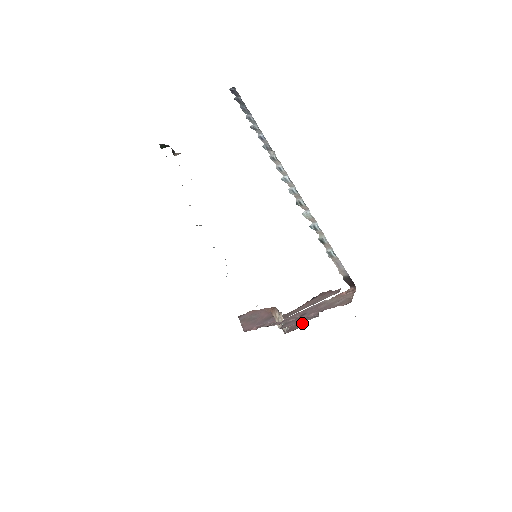
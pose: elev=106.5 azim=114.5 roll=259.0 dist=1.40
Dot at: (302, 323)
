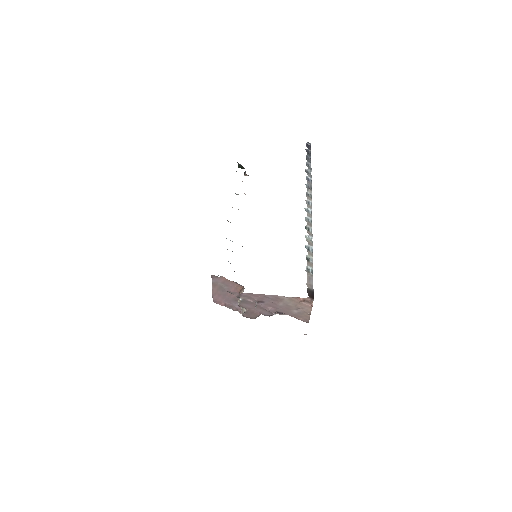
Dot at: (256, 306)
